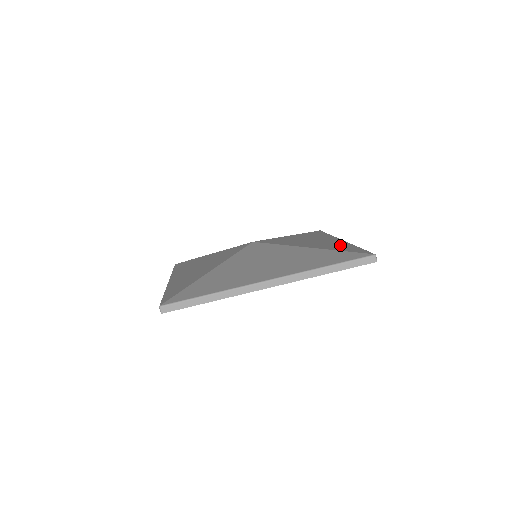
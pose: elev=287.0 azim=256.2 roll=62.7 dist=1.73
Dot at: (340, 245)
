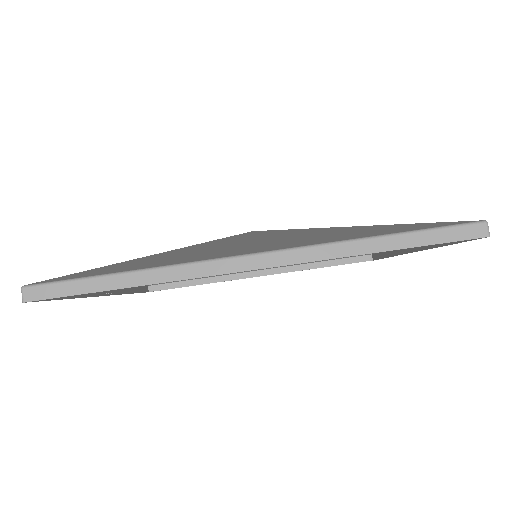
Dot at: occluded
